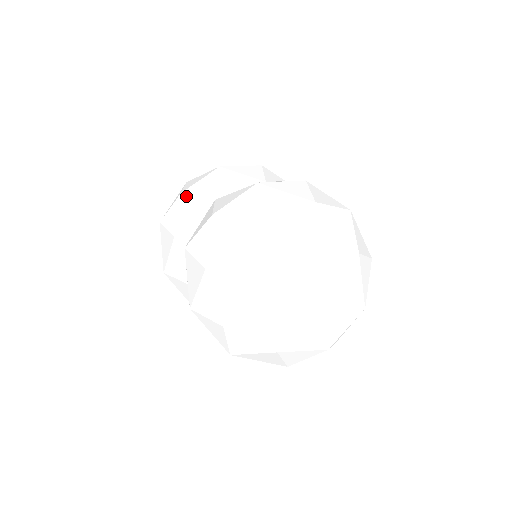
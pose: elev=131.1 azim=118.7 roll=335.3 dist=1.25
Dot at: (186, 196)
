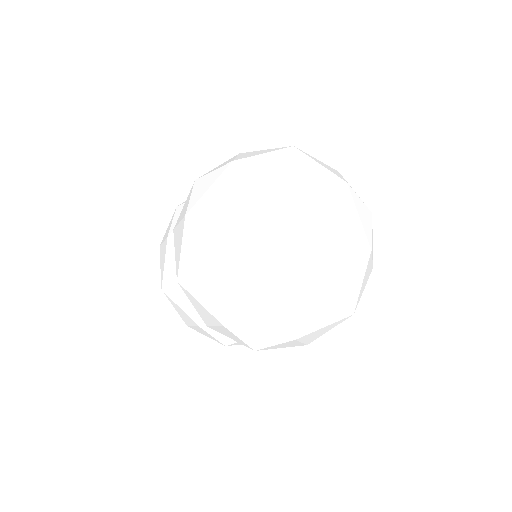
Dot at: (181, 205)
